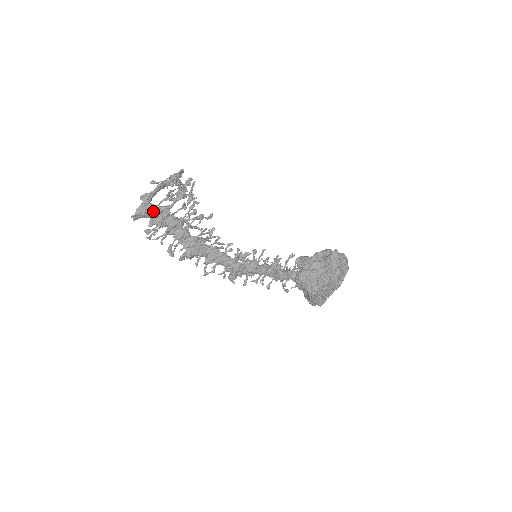
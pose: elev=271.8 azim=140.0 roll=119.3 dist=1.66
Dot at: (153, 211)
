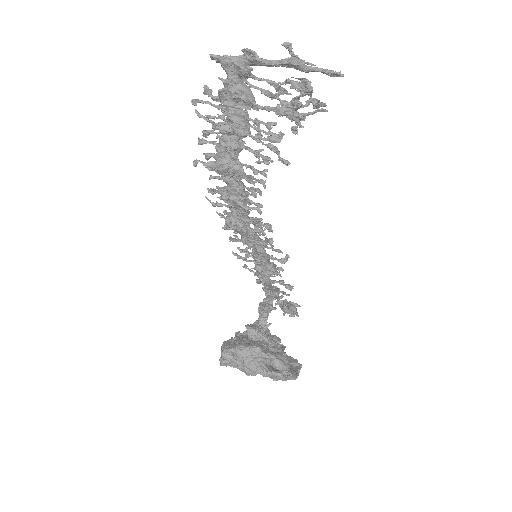
Dot at: (235, 85)
